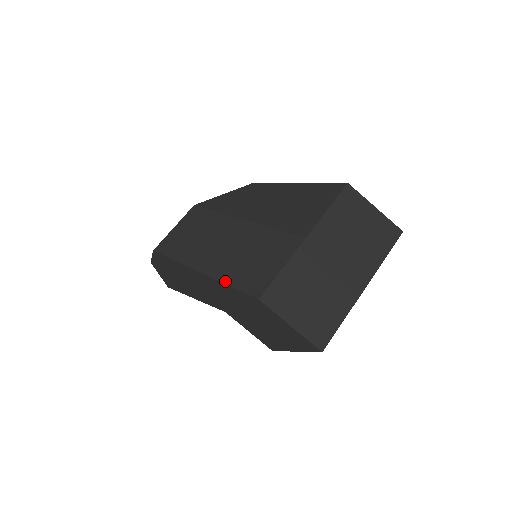
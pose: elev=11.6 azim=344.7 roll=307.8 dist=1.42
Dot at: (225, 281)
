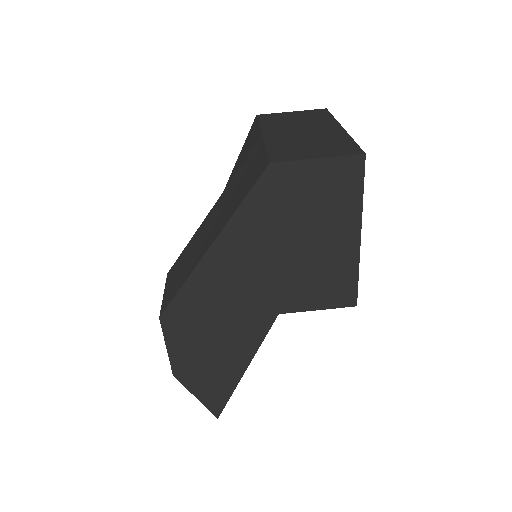
Dot at: (234, 210)
